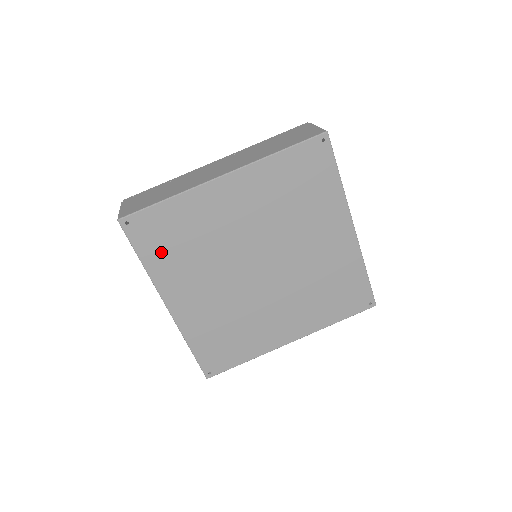
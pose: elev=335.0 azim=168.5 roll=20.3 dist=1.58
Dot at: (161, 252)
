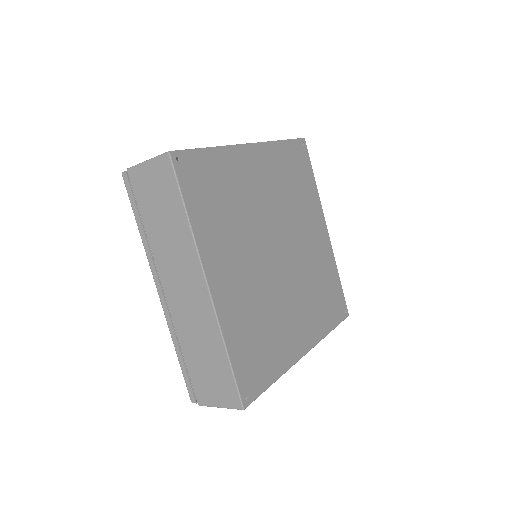
Dot at: (205, 206)
